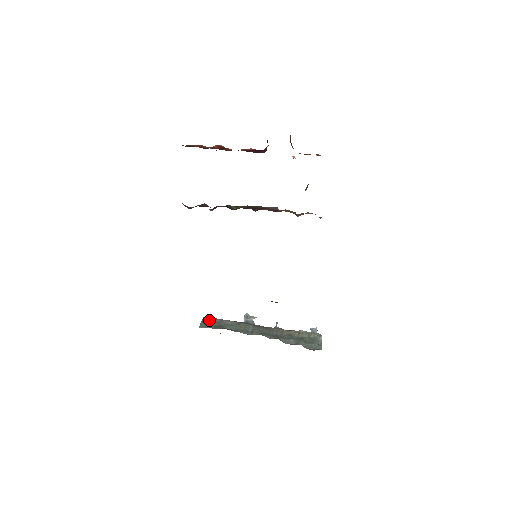
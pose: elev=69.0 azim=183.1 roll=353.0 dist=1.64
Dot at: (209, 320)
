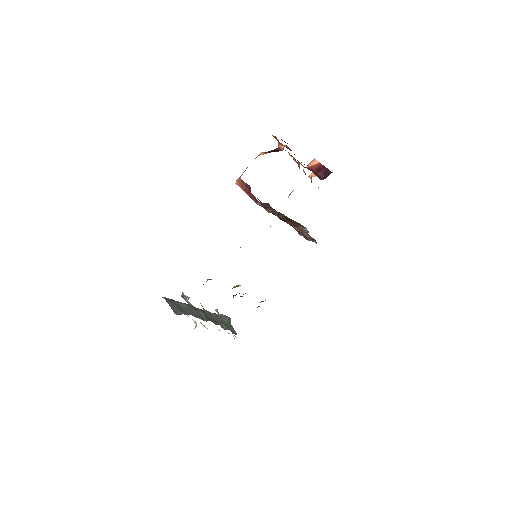
Dot at: (172, 302)
